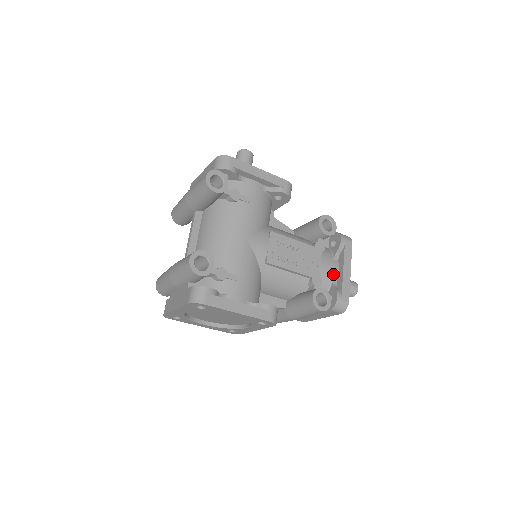
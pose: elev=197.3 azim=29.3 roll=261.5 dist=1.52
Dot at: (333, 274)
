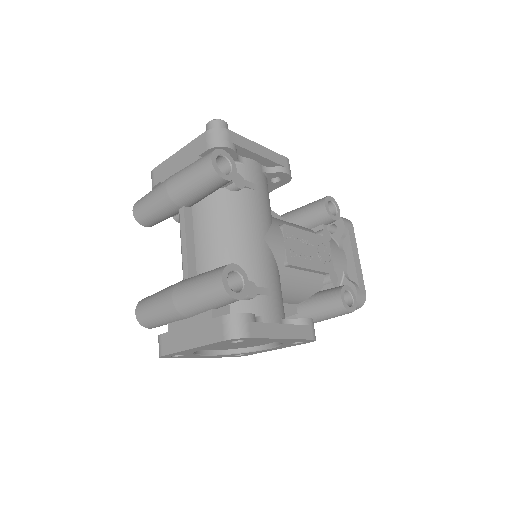
Dot at: (343, 265)
